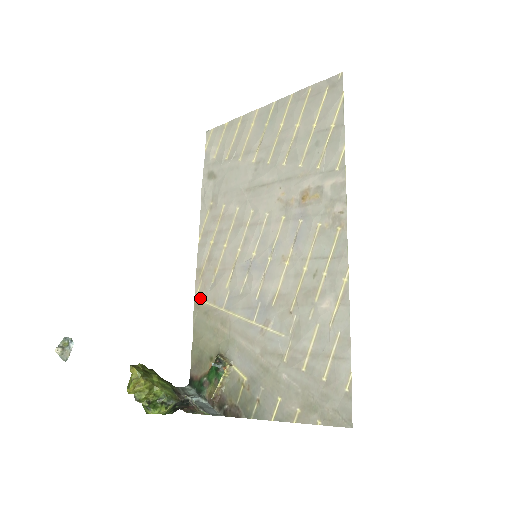
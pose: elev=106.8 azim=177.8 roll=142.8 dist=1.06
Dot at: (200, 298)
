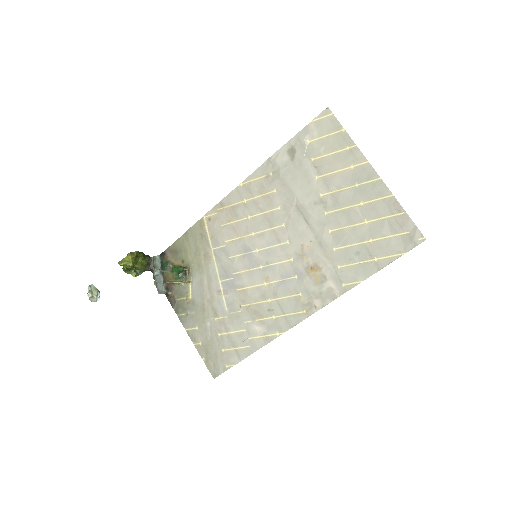
Dot at: (207, 222)
